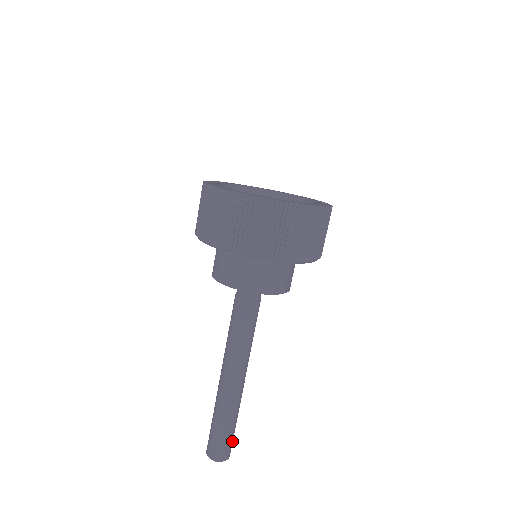
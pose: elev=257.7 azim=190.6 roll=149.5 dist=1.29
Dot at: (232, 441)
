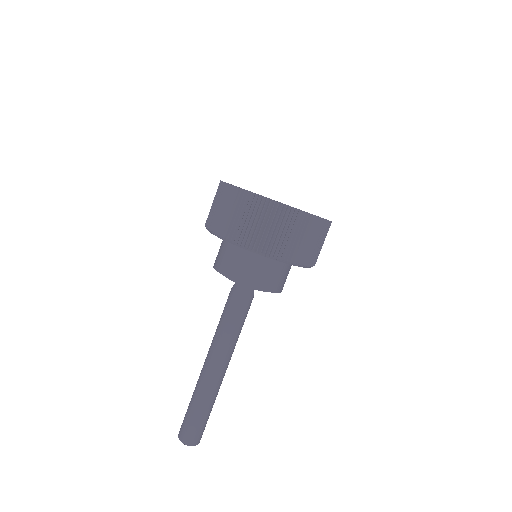
Dot at: occluded
